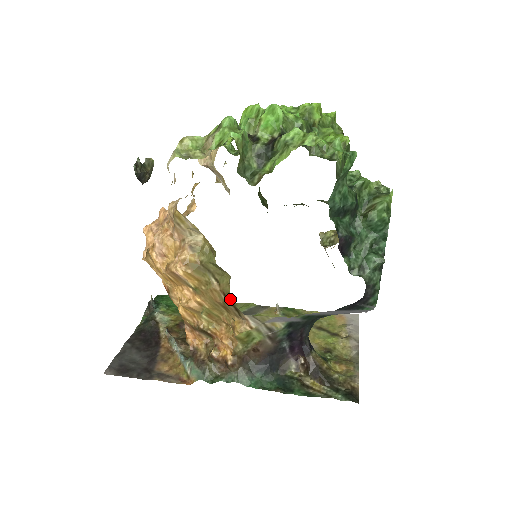
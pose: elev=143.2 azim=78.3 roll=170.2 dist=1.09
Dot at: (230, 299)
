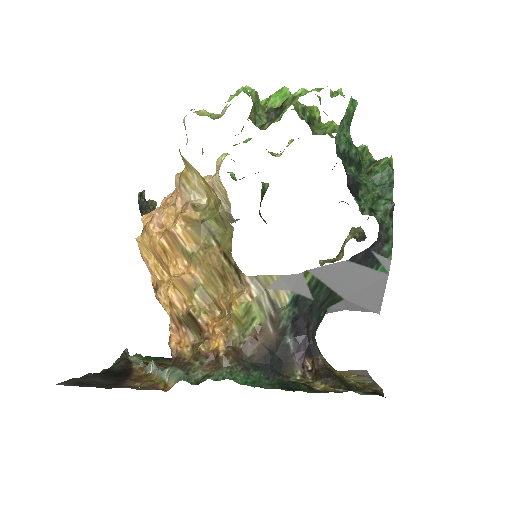
Dot at: (231, 257)
